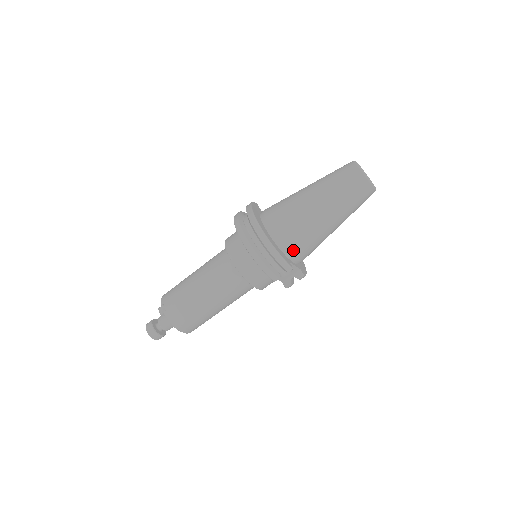
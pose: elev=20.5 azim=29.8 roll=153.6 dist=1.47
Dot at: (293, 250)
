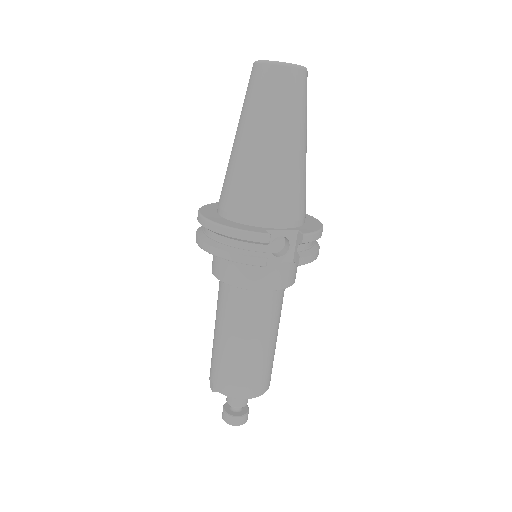
Dot at: (261, 214)
